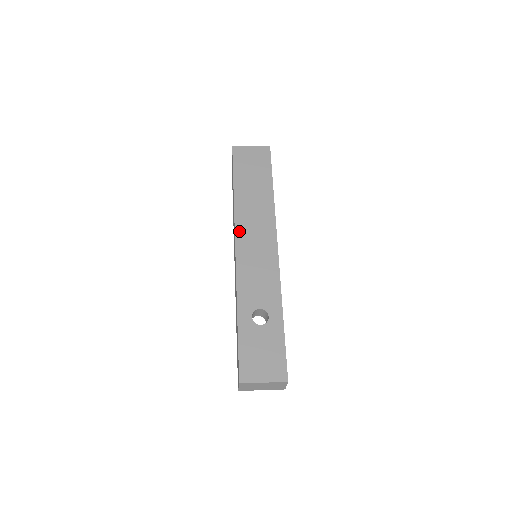
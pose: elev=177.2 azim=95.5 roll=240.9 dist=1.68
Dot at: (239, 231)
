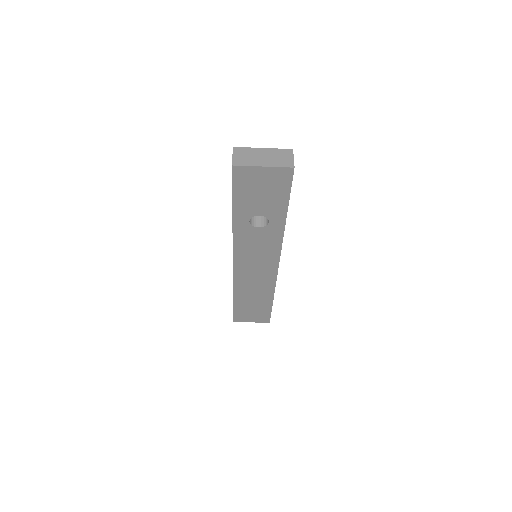
Dot at: occluded
